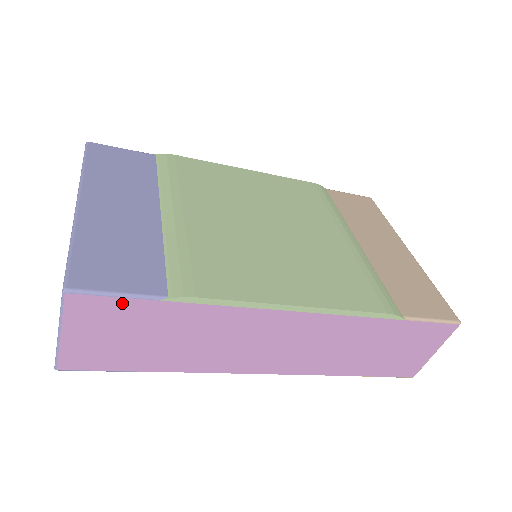
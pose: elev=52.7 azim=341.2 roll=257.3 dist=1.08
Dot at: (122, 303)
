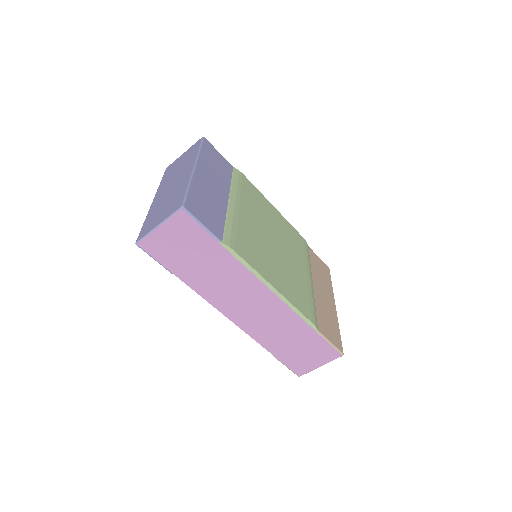
Dot at: (200, 231)
